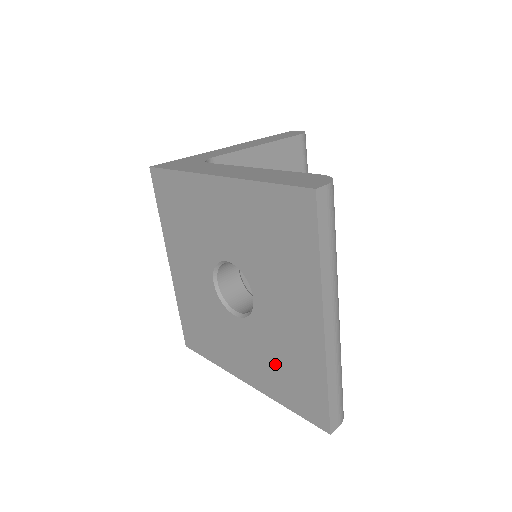
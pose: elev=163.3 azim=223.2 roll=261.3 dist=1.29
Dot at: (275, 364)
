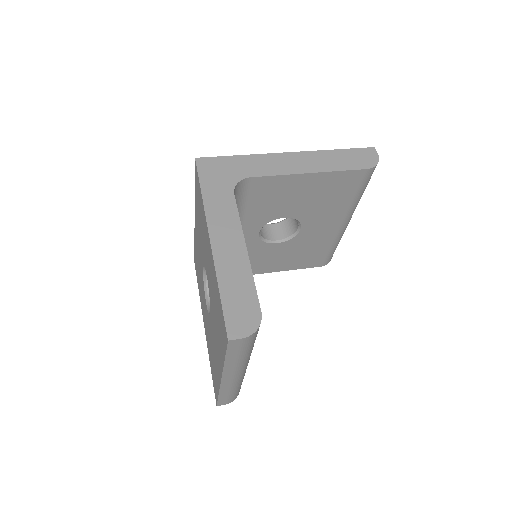
Dot at: occluded
